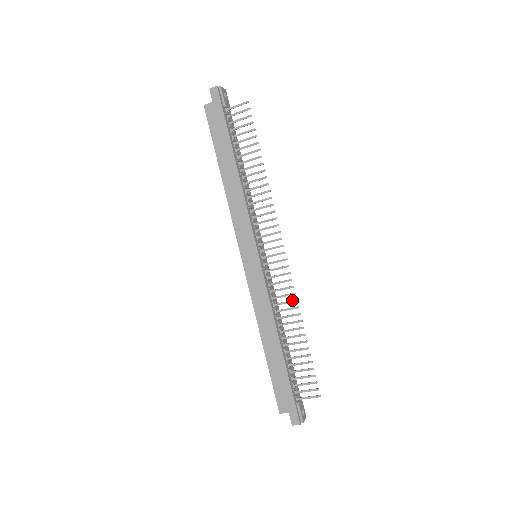
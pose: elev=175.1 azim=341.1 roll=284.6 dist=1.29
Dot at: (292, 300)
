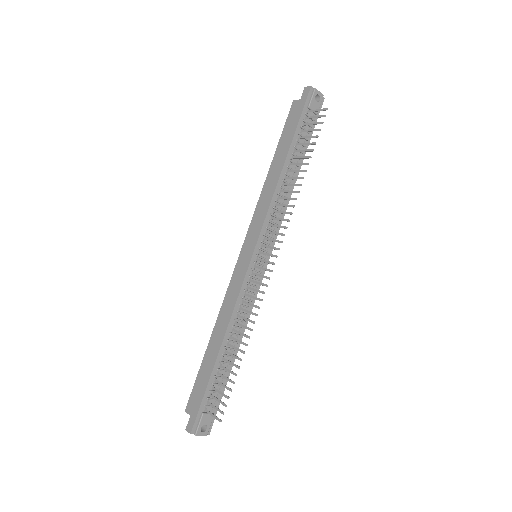
Dot at: occluded
